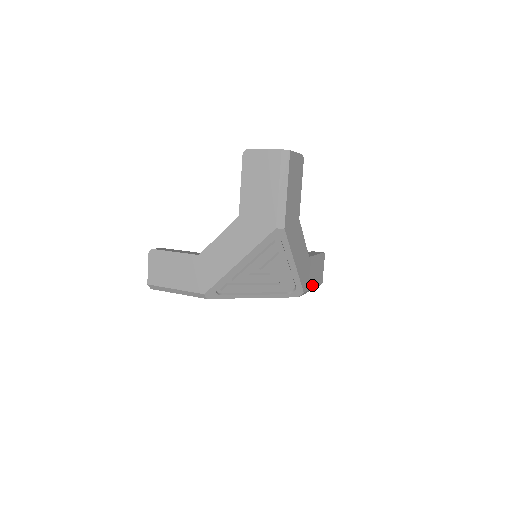
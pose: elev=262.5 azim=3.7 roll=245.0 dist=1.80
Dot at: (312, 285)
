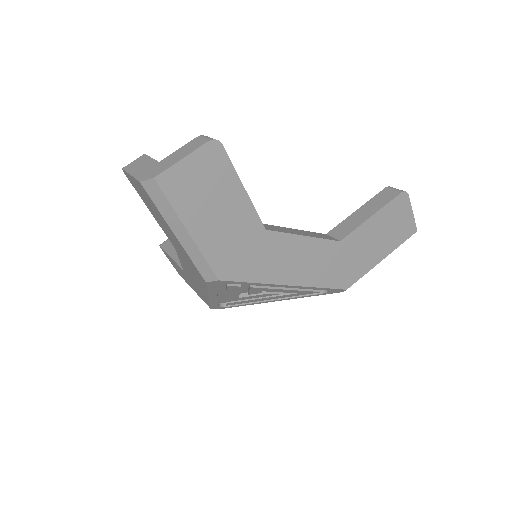
Dot at: (375, 260)
